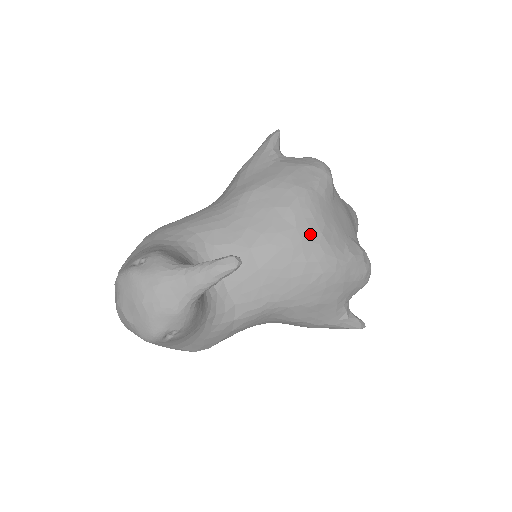
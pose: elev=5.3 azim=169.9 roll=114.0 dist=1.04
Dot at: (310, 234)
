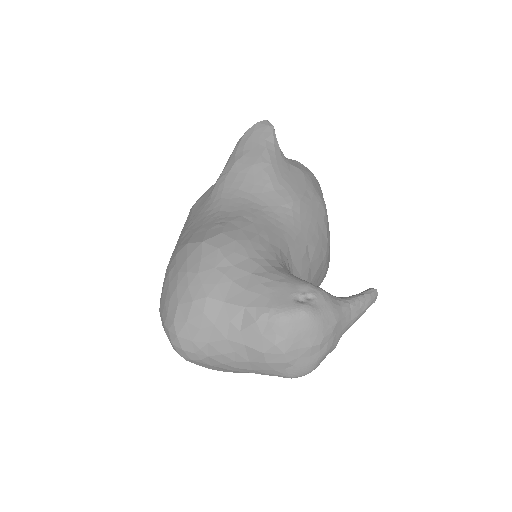
Dot at: occluded
